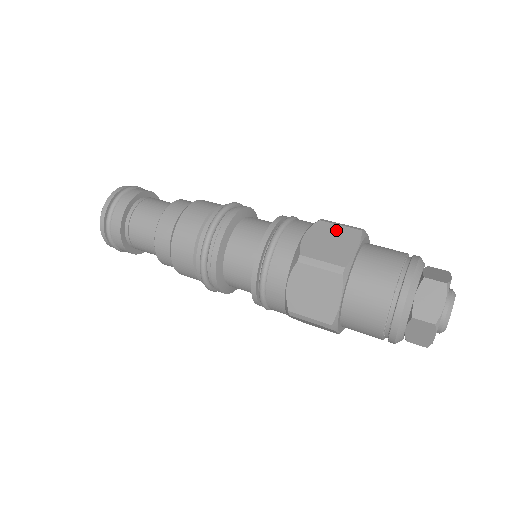
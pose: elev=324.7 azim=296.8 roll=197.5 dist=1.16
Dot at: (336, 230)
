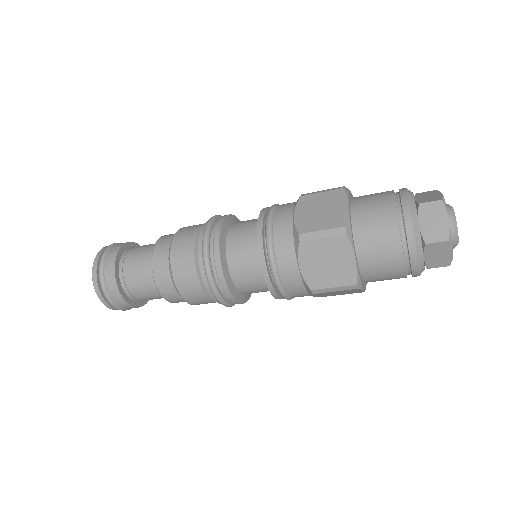
Dot at: occluded
